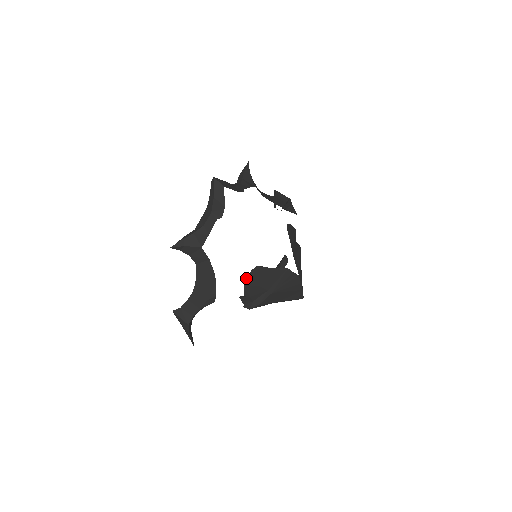
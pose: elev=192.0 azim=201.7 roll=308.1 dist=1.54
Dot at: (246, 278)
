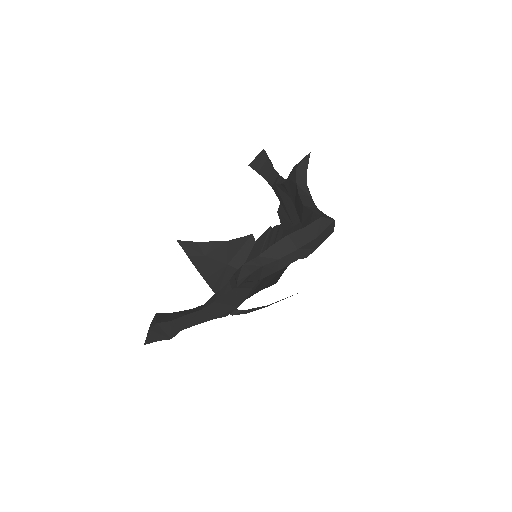
Dot at: occluded
